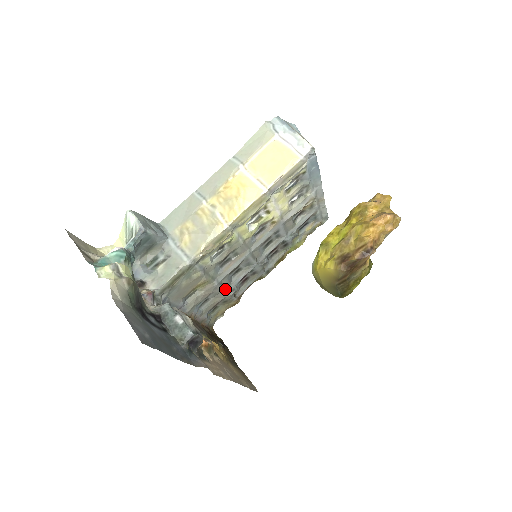
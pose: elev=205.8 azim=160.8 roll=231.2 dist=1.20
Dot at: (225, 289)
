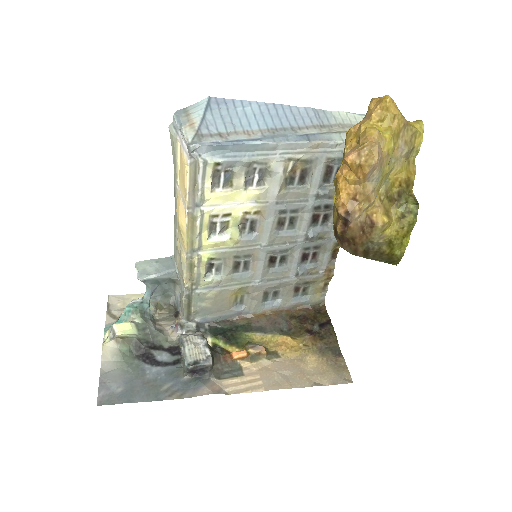
Dot at: (282, 279)
